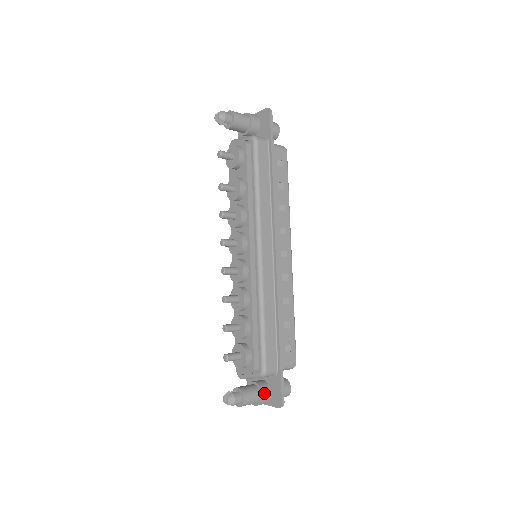
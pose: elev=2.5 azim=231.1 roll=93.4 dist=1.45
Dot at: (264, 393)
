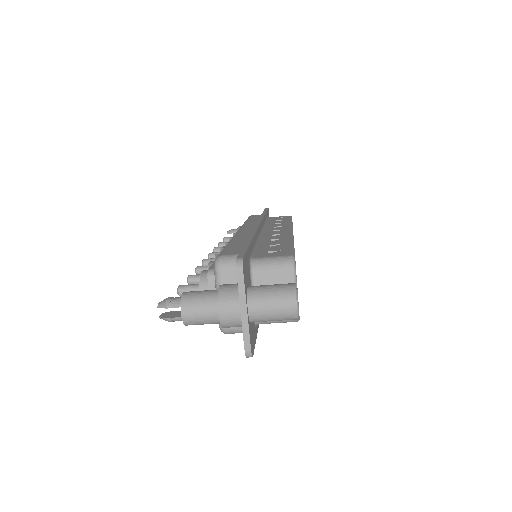
Dot at: (226, 285)
